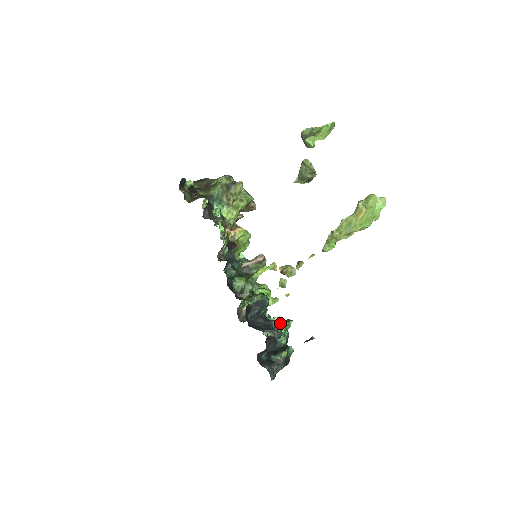
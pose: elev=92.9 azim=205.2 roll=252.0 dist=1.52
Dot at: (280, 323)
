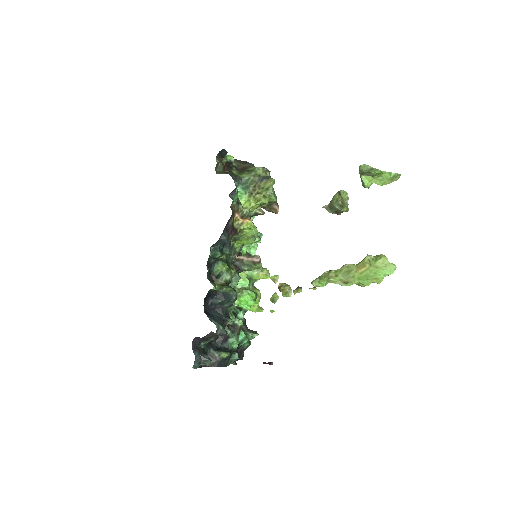
Dot at: (247, 330)
